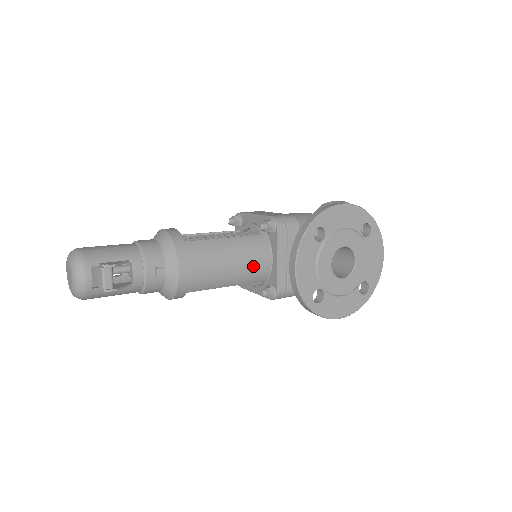
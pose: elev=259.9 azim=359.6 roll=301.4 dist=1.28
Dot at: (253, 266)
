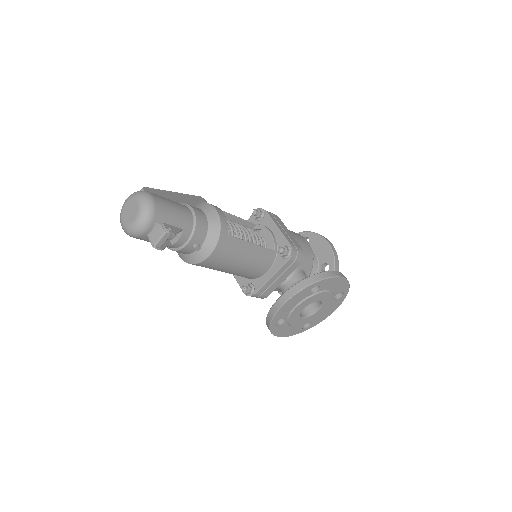
Dot at: (253, 271)
